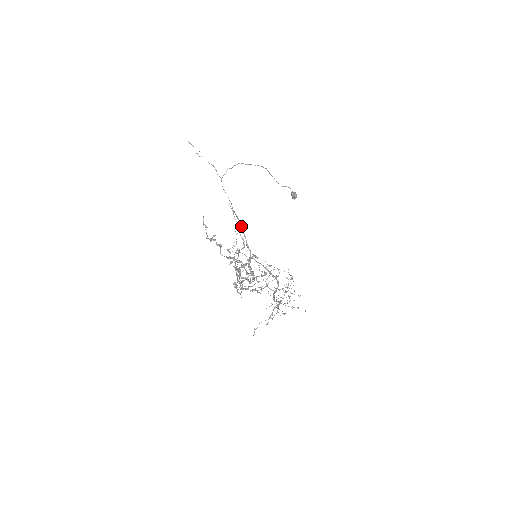
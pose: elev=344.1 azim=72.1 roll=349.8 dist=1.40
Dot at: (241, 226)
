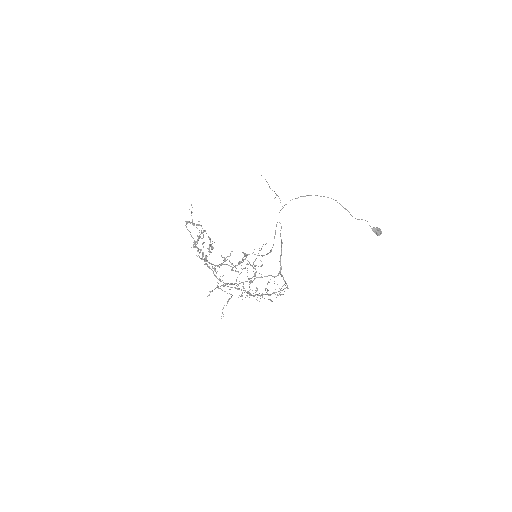
Dot at: (281, 244)
